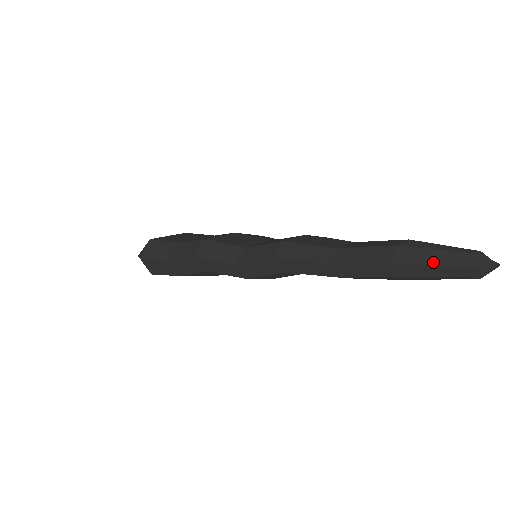
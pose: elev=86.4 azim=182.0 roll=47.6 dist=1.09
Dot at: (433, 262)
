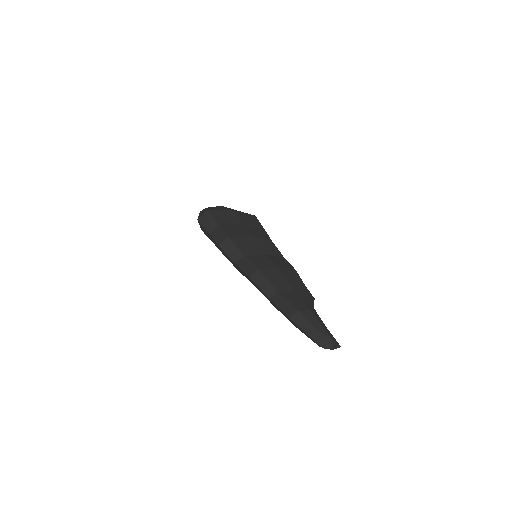
Dot at: (306, 331)
